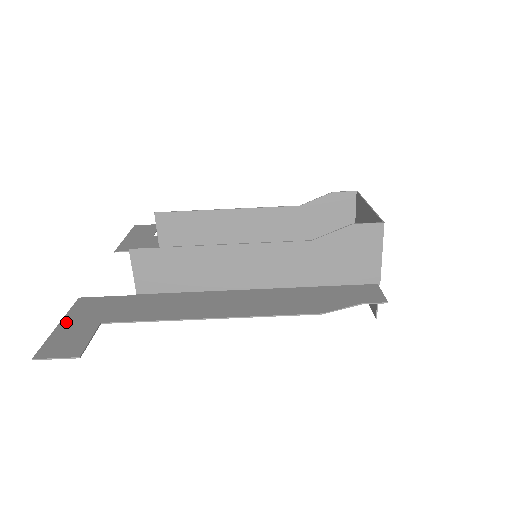
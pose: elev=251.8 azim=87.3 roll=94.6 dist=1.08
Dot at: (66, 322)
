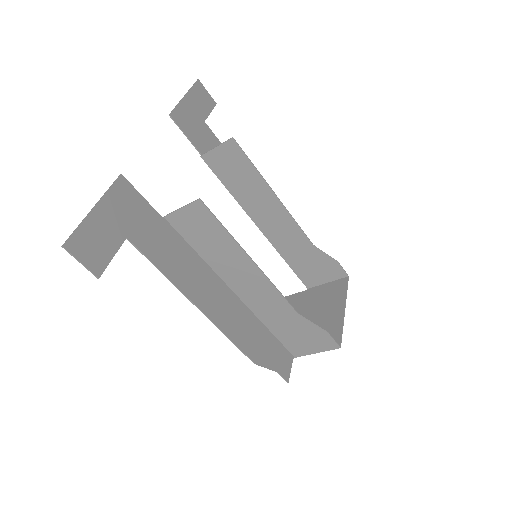
Dot at: (102, 209)
